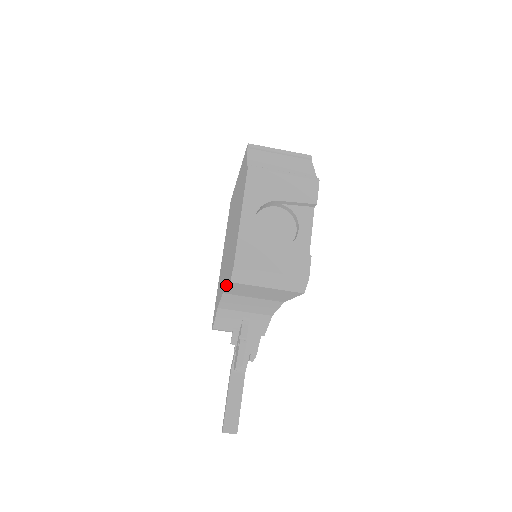
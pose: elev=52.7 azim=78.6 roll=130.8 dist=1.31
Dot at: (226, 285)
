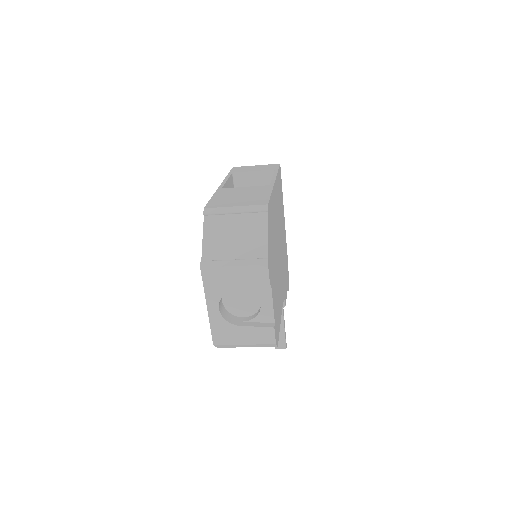
Dot at: occluded
